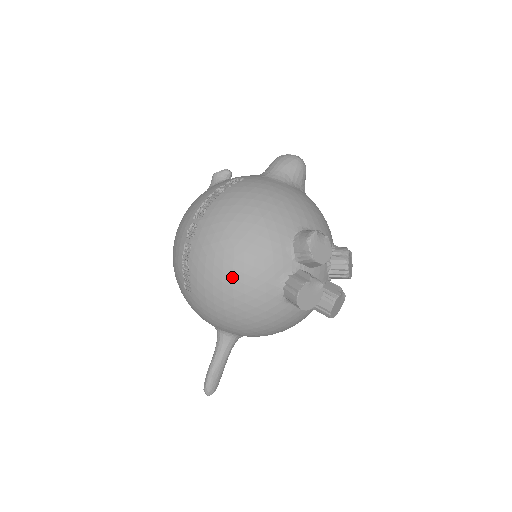
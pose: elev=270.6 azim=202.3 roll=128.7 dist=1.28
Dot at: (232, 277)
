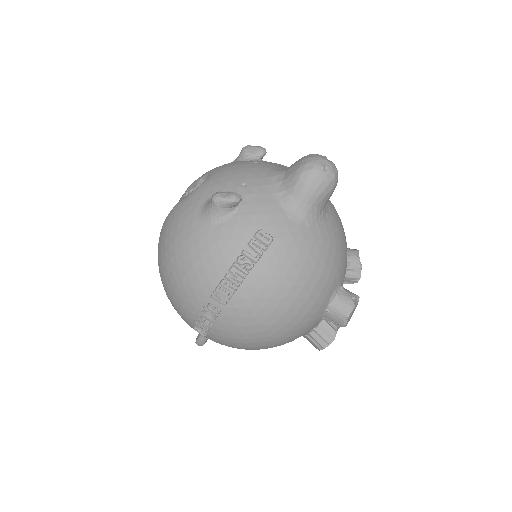
Dot at: (261, 348)
